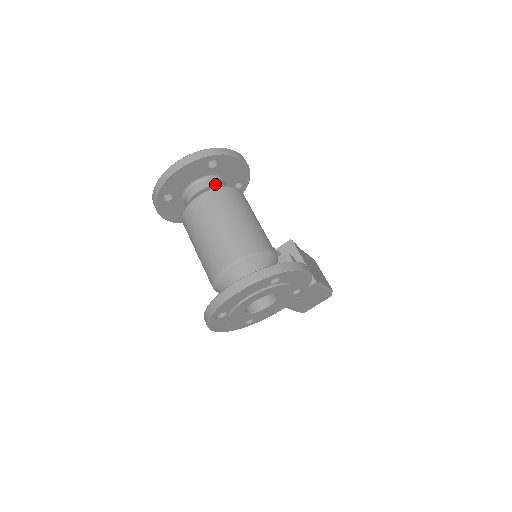
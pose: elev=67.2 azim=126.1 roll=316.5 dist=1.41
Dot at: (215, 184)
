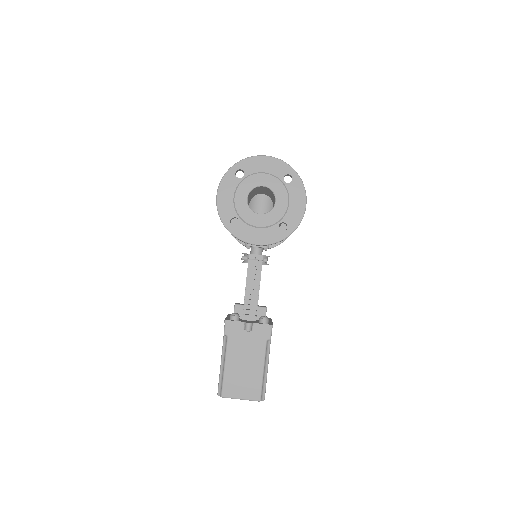
Dot at: occluded
